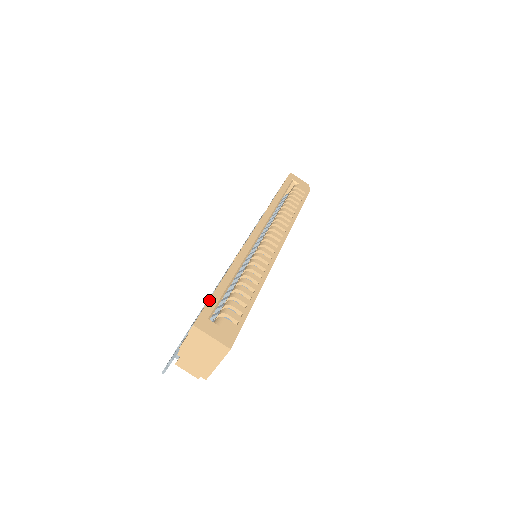
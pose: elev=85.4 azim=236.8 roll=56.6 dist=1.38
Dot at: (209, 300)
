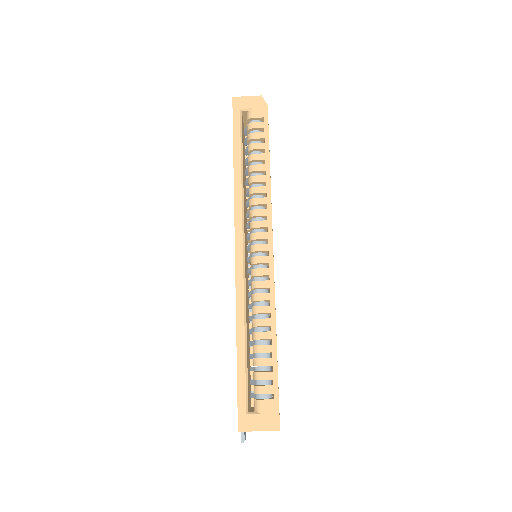
Dot at: (237, 392)
